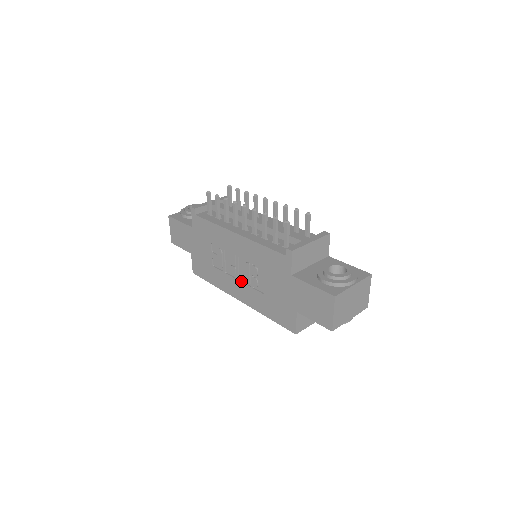
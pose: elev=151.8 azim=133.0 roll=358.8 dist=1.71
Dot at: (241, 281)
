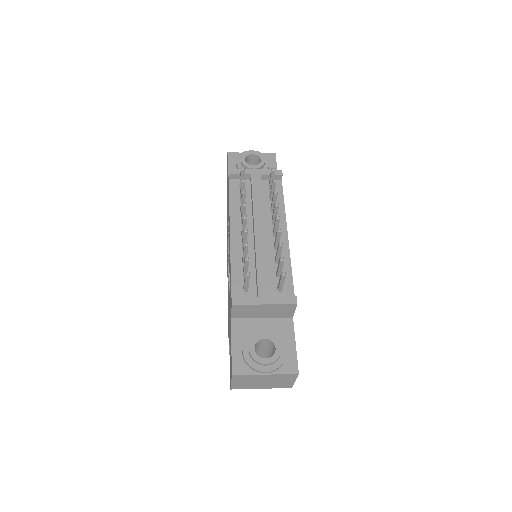
Dot at: occluded
